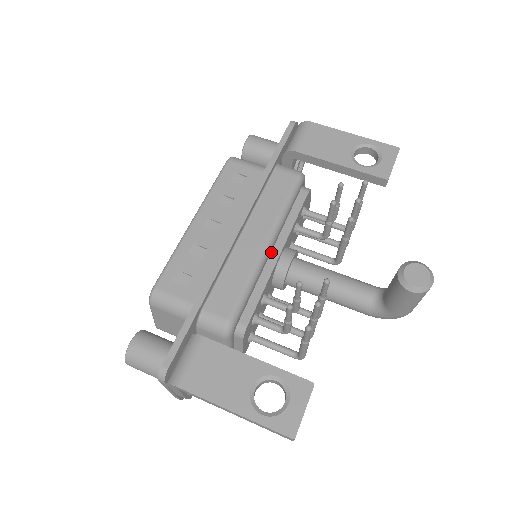
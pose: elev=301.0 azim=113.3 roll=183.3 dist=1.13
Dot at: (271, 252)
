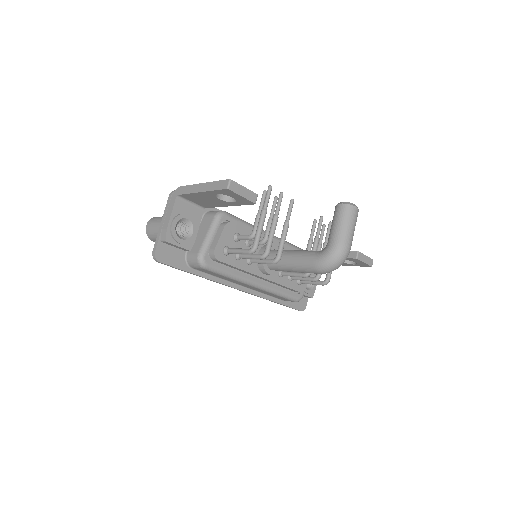
Dot at: occluded
